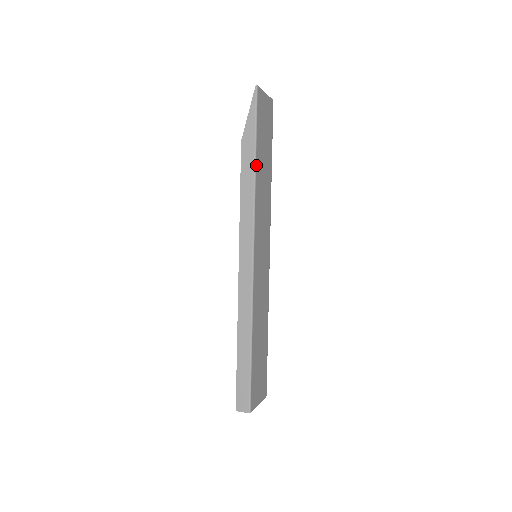
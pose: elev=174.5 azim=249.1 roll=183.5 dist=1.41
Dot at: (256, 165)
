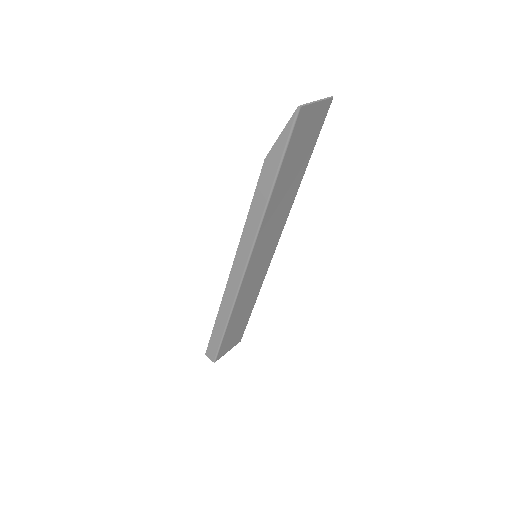
Dot at: (272, 193)
